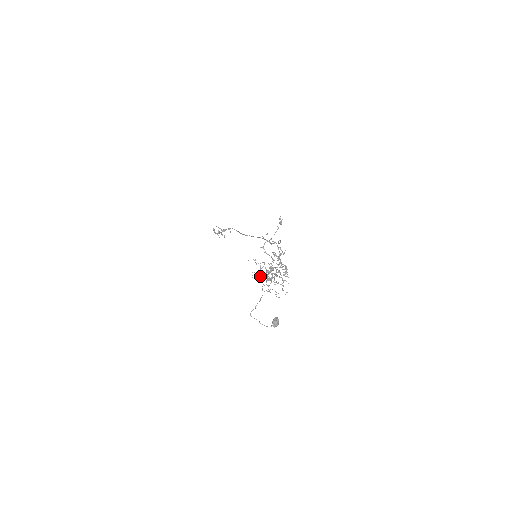
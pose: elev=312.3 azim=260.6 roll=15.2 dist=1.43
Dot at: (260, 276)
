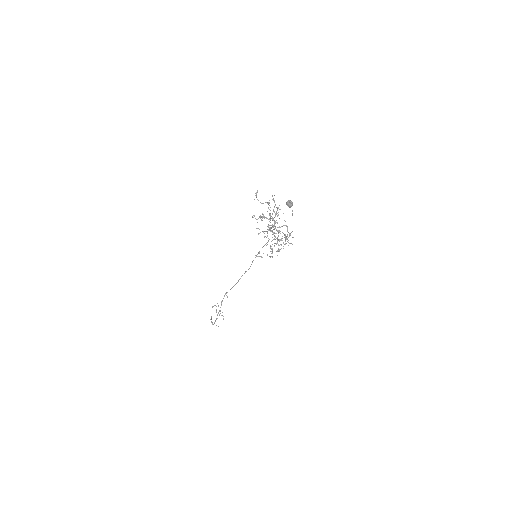
Dot at: (264, 231)
